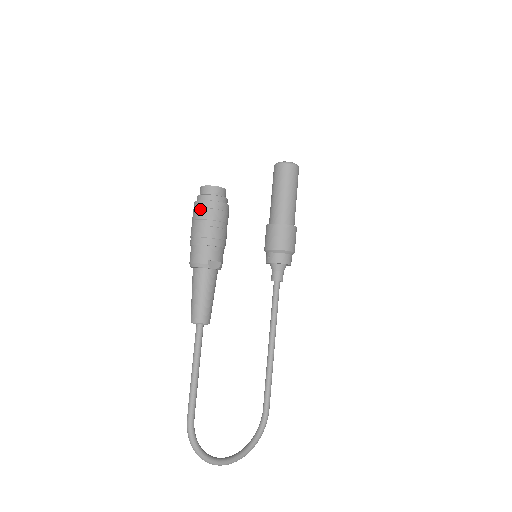
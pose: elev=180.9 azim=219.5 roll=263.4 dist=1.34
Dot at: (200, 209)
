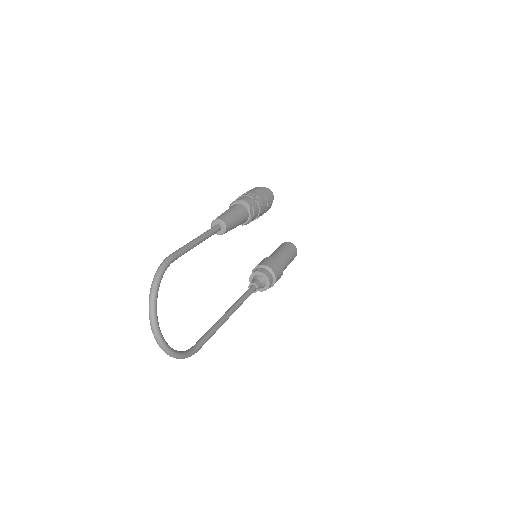
Dot at: (260, 188)
